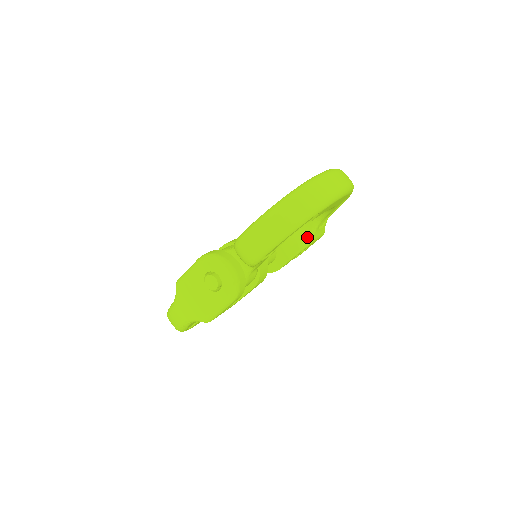
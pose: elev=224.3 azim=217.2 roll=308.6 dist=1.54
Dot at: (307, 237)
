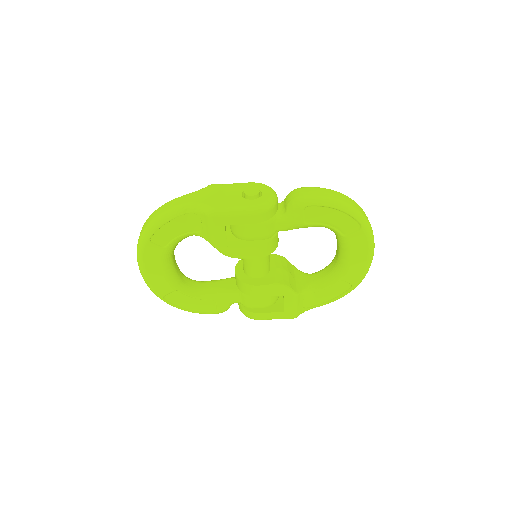
Dot at: (296, 289)
